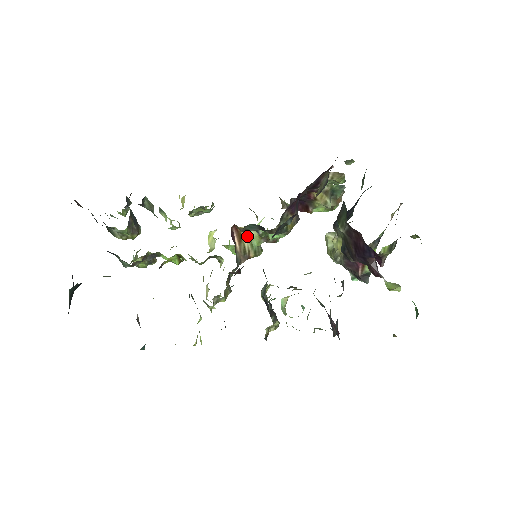
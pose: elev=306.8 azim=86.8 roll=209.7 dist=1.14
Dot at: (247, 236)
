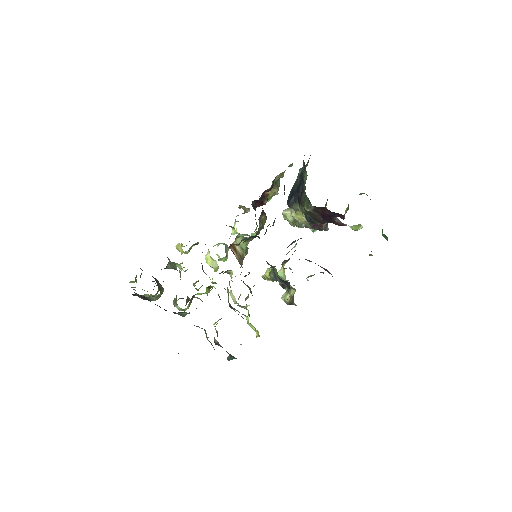
Dot at: (238, 246)
